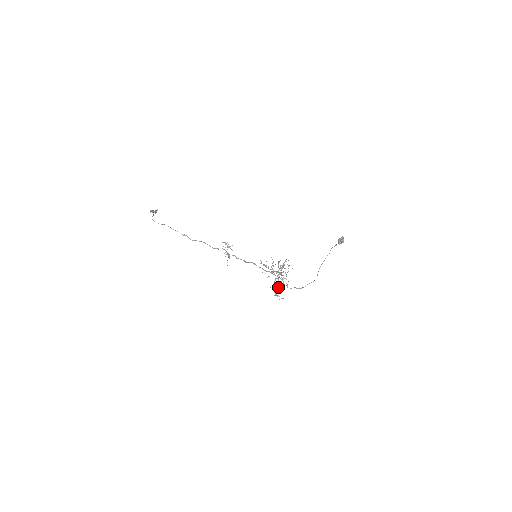
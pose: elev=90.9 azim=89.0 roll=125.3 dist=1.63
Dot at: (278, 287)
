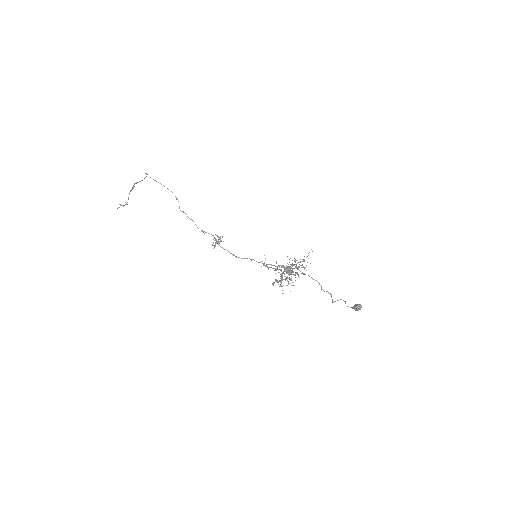
Dot at: occluded
